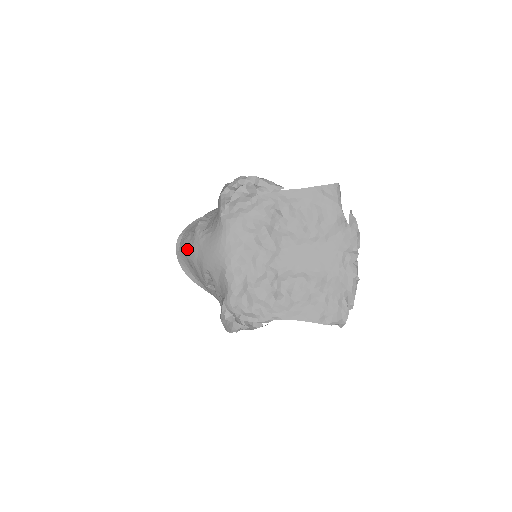
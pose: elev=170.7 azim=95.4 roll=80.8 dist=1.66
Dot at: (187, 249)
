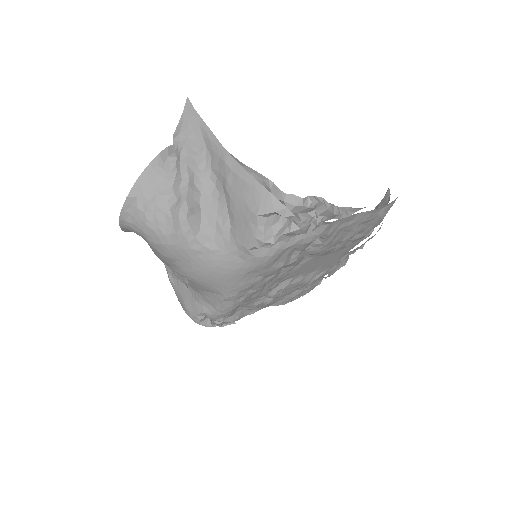
Dot at: (155, 240)
